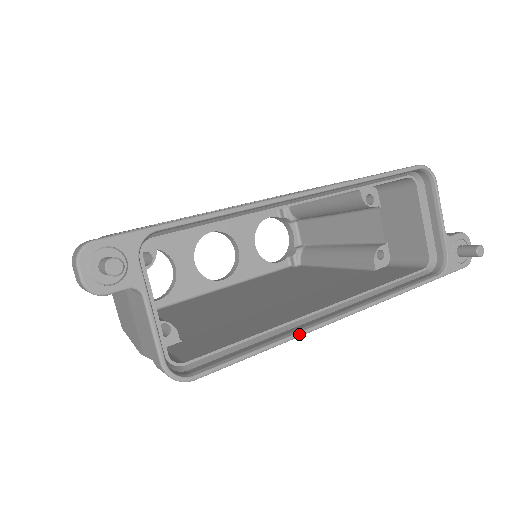
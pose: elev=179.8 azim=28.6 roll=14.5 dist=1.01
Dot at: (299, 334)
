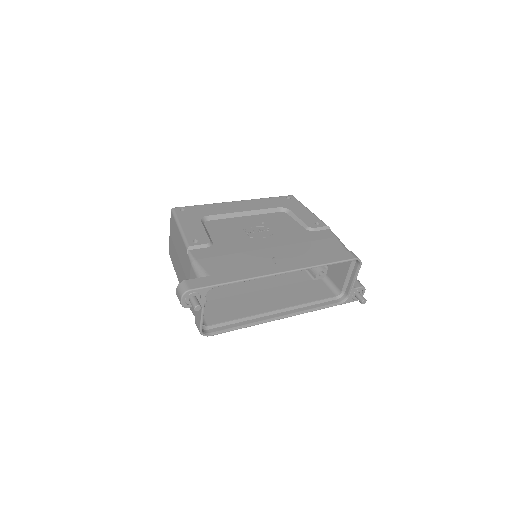
Dot at: occluded
